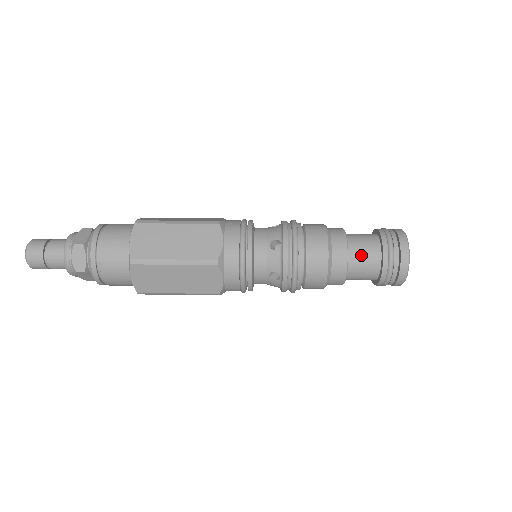
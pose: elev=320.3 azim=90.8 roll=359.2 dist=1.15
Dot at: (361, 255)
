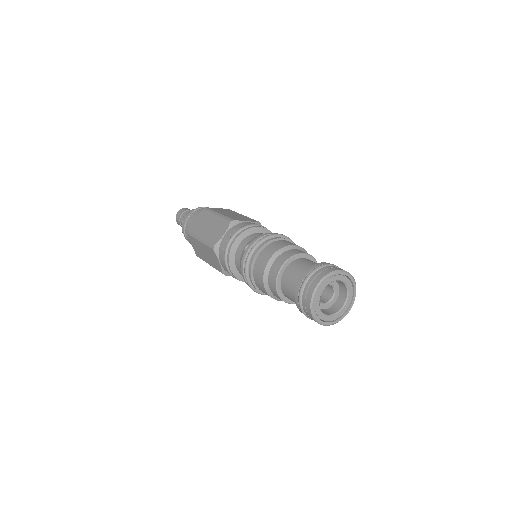
Dot at: (290, 278)
